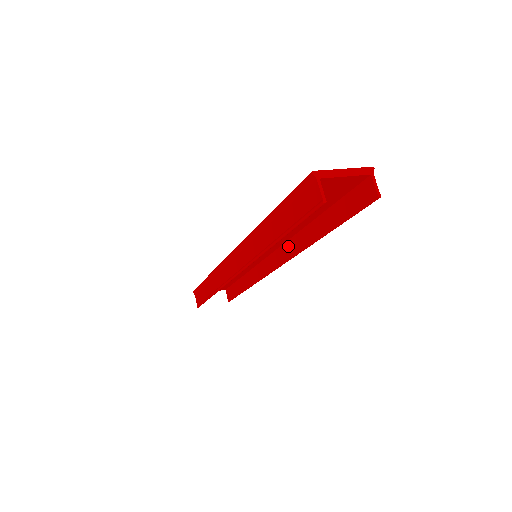
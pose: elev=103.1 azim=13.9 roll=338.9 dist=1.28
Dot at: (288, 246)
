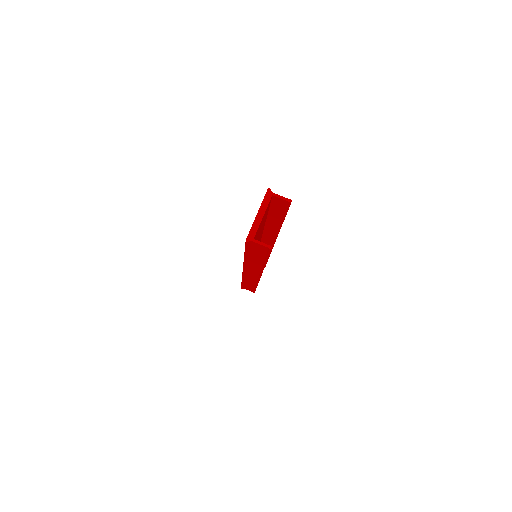
Dot at: (266, 236)
